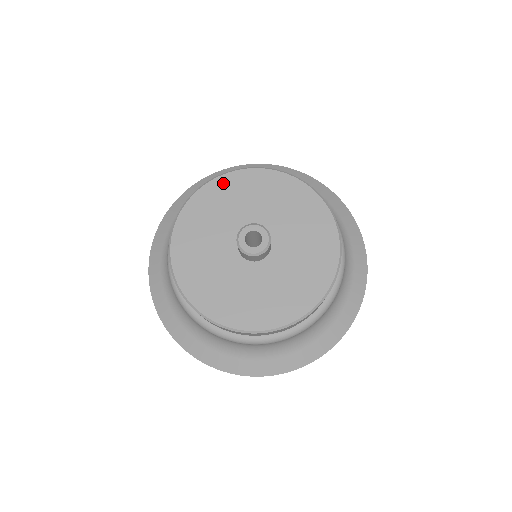
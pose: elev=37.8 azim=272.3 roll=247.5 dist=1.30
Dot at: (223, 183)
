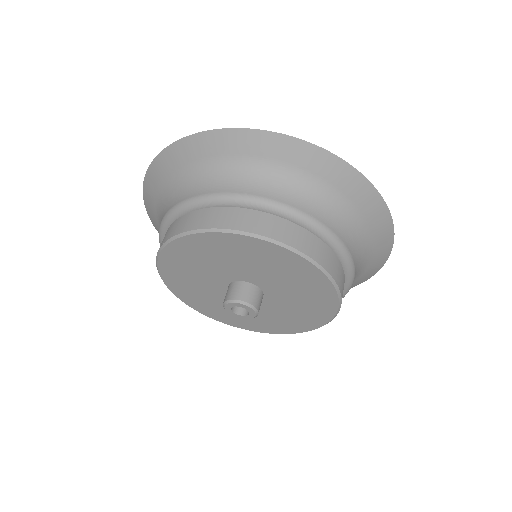
Dot at: (169, 257)
